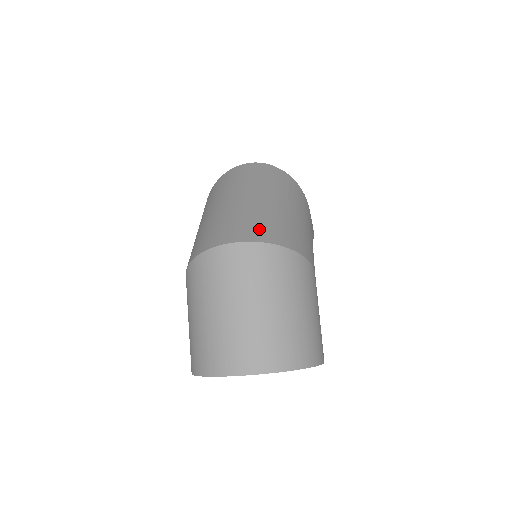
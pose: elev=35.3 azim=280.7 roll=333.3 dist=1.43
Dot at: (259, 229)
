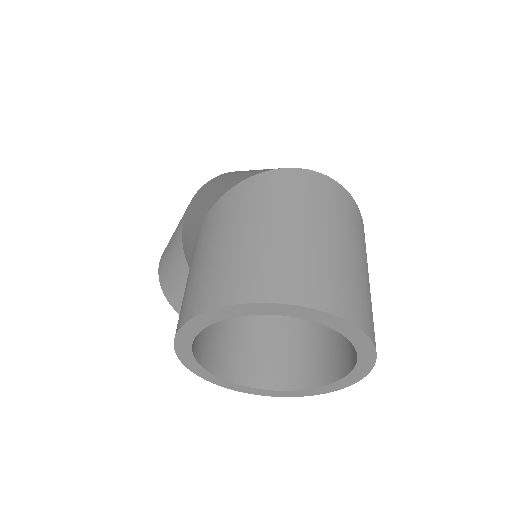
Dot at: occluded
